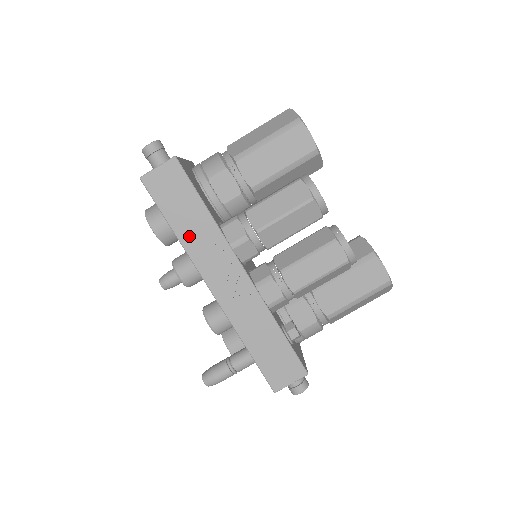
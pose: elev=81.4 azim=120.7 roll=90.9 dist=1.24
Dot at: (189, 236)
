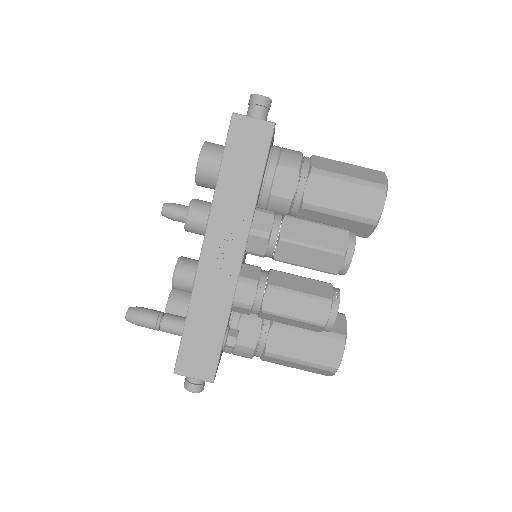
Dot at: (227, 192)
